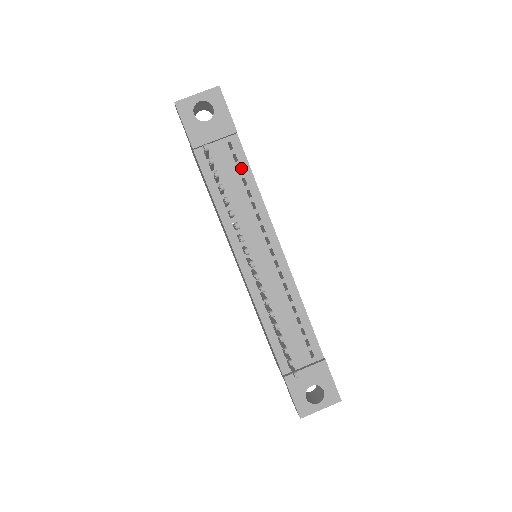
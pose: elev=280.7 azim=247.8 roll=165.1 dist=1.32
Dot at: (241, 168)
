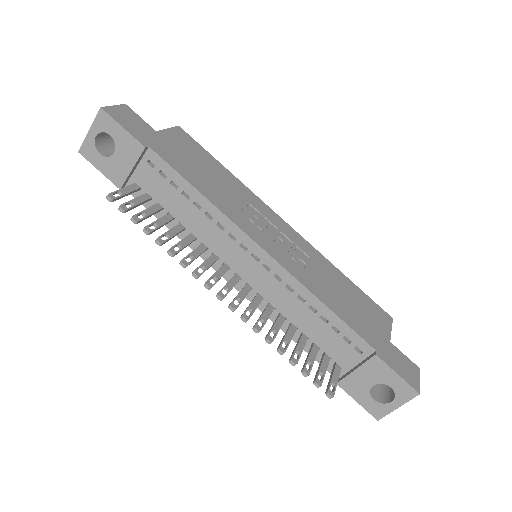
Dot at: (174, 182)
